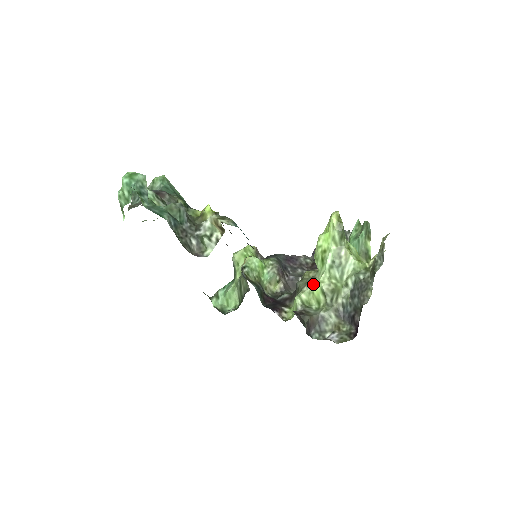
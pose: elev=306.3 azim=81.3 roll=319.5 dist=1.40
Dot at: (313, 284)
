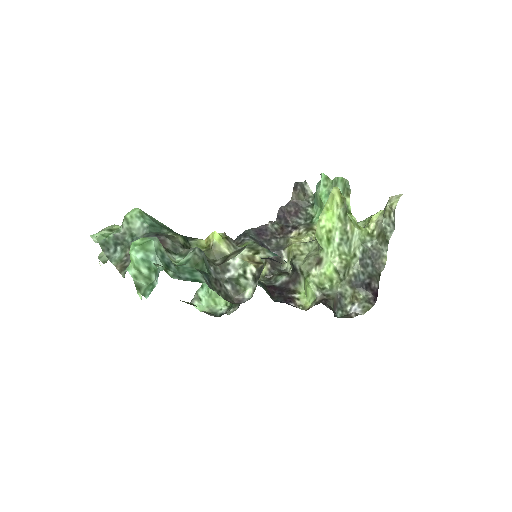
Dot at: (323, 265)
